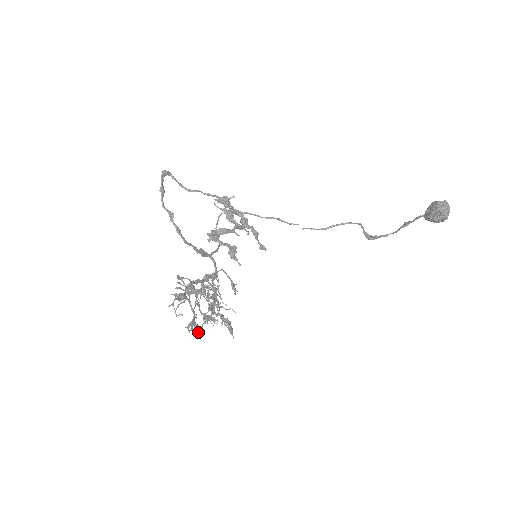
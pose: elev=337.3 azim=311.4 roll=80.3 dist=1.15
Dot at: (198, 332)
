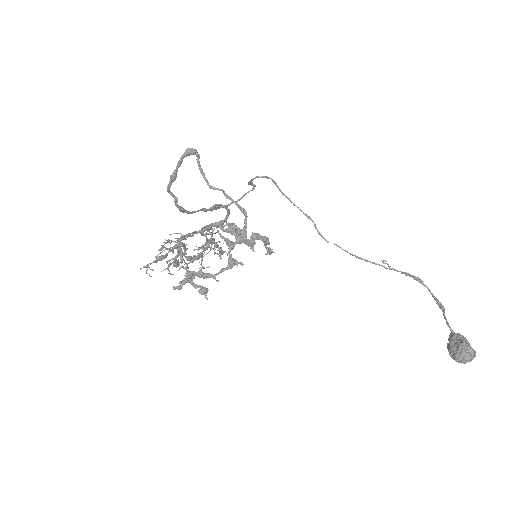
Dot at: (171, 274)
